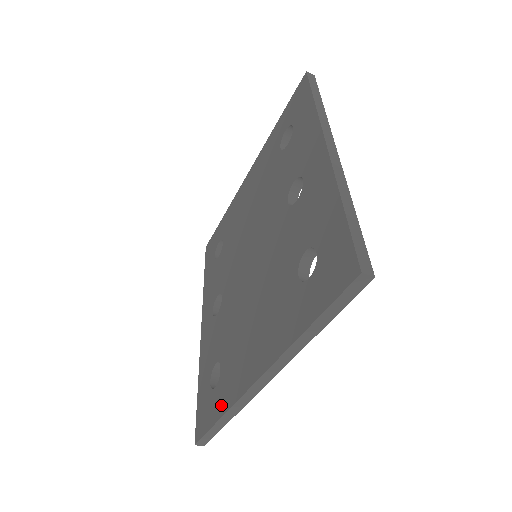
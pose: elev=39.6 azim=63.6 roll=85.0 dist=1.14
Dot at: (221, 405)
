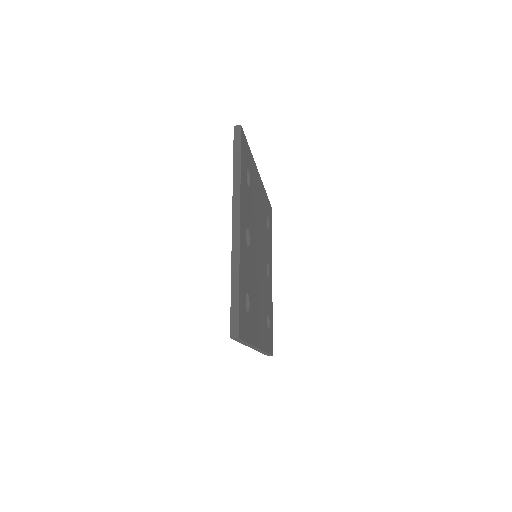
Dot at: occluded
